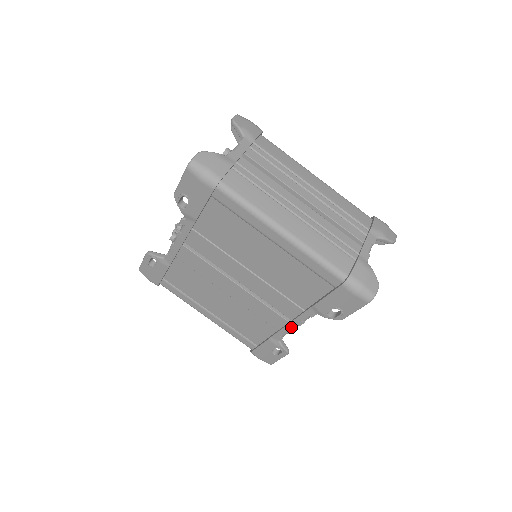
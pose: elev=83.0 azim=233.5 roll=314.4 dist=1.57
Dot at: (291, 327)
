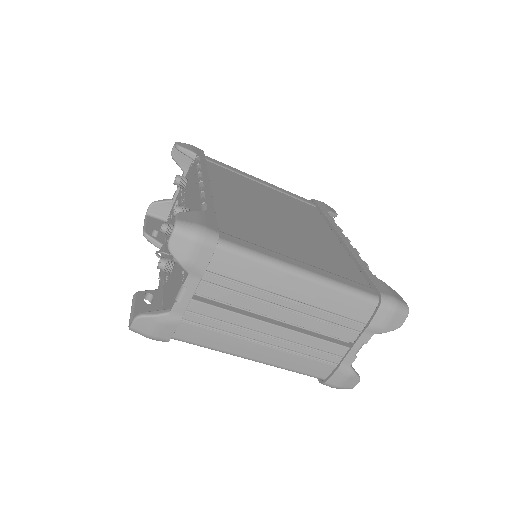
Dot at: occluded
